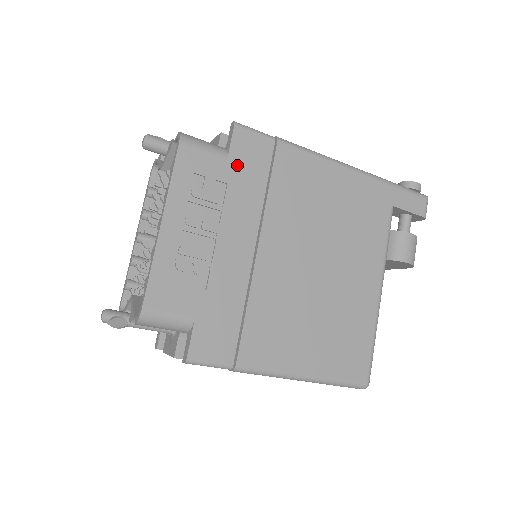
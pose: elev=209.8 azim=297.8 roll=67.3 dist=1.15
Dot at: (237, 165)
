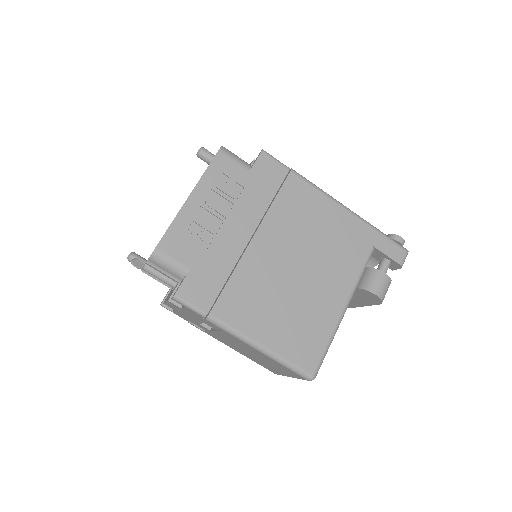
Dot at: (255, 177)
